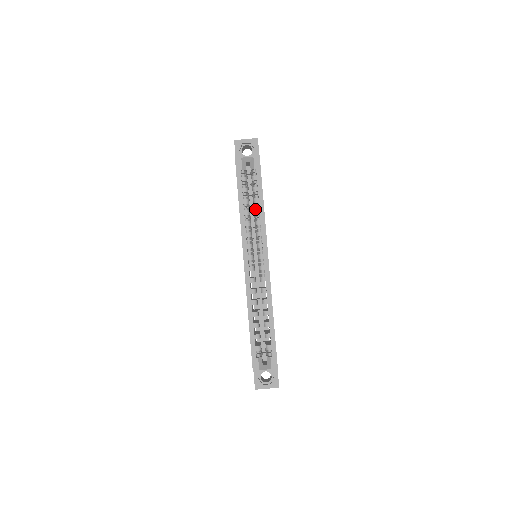
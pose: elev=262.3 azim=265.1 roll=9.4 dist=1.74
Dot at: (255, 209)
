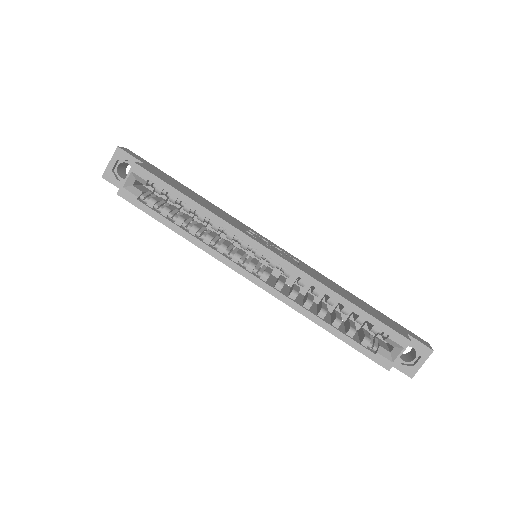
Dot at: occluded
